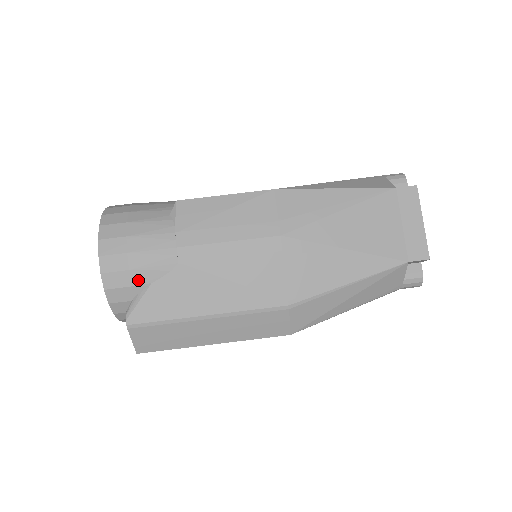
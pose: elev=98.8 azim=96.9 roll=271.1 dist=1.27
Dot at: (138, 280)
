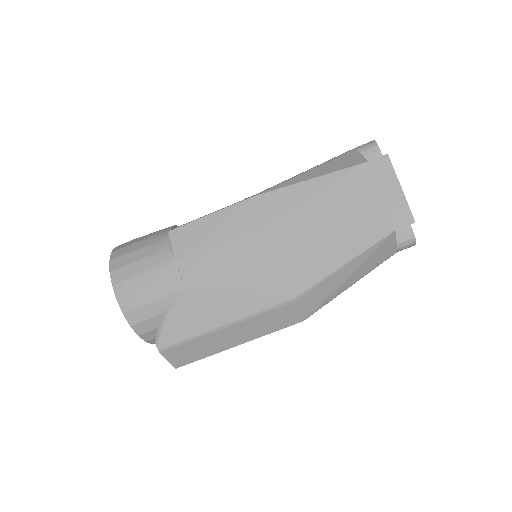
Dot at: (156, 311)
